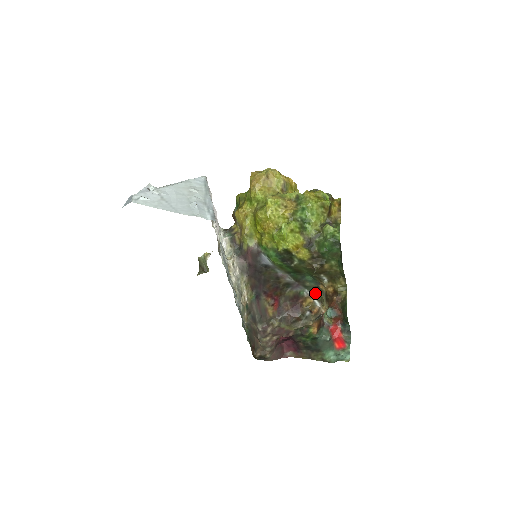
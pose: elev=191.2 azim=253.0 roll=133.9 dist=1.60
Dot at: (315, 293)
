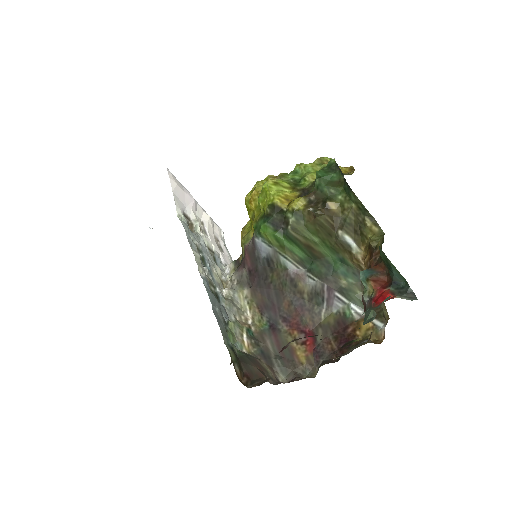
Dot at: occluded
